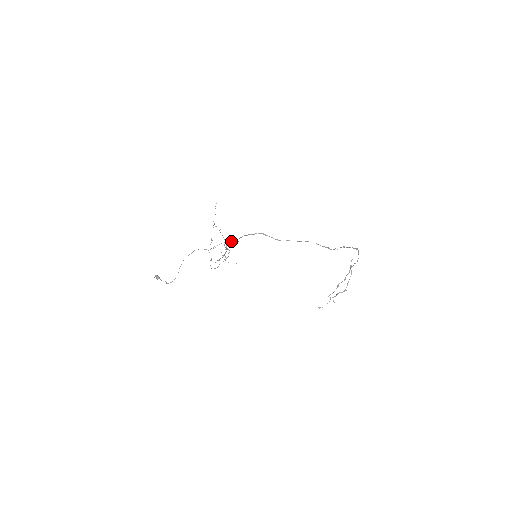
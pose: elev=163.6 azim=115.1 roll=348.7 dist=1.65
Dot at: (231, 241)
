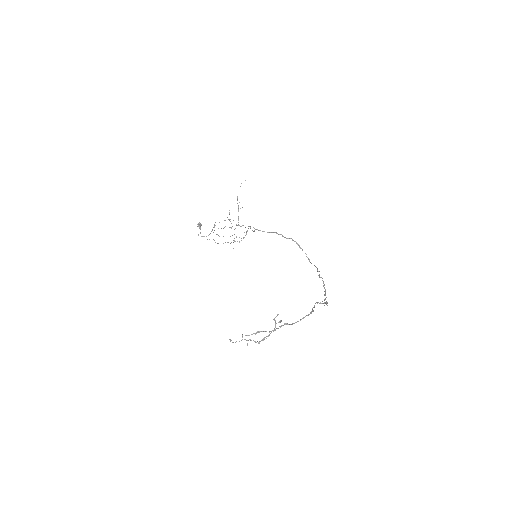
Dot at: occluded
